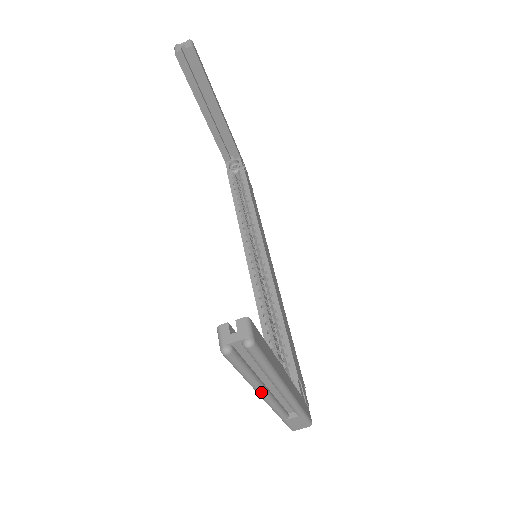
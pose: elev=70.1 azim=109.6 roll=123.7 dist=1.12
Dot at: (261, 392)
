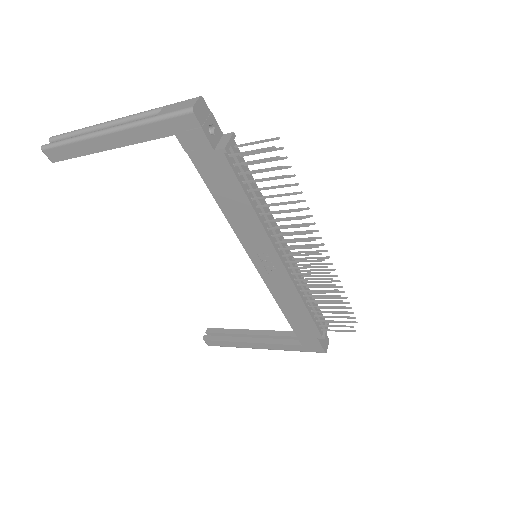
Dot at: (93, 133)
